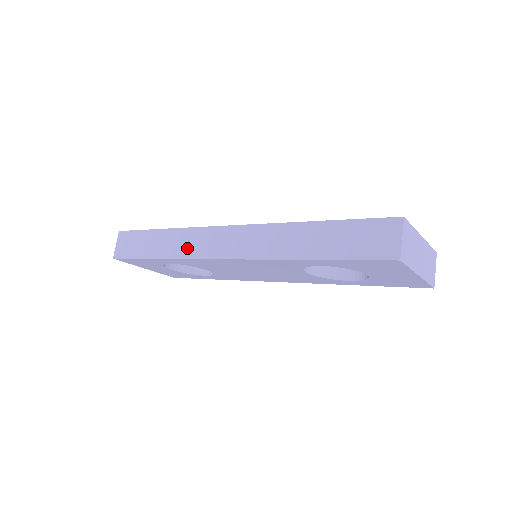
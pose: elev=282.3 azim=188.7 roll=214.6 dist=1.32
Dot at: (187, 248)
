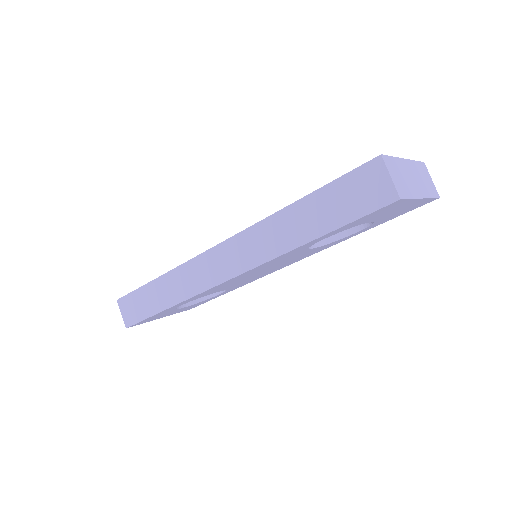
Dot at: (189, 286)
